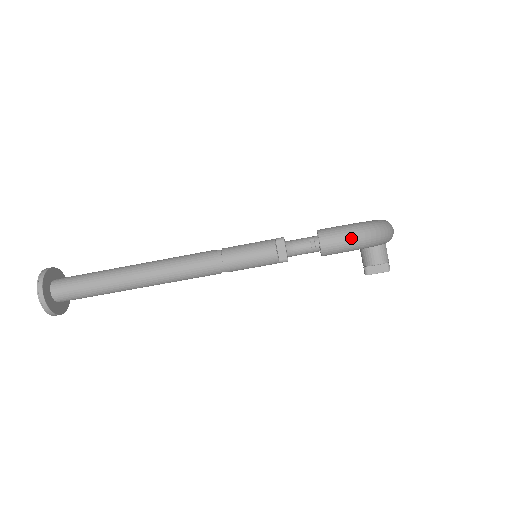
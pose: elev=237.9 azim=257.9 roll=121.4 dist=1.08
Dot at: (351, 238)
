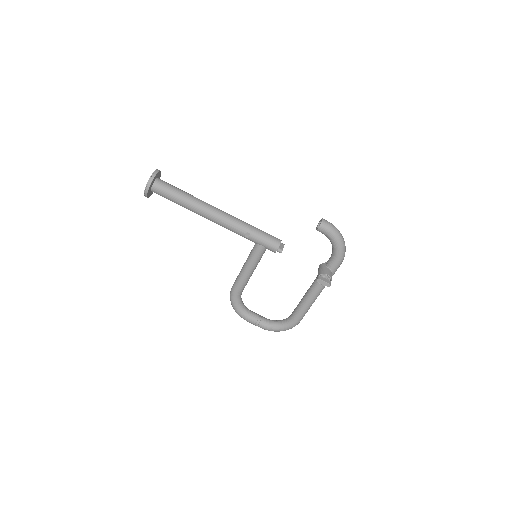
Dot at: (335, 227)
